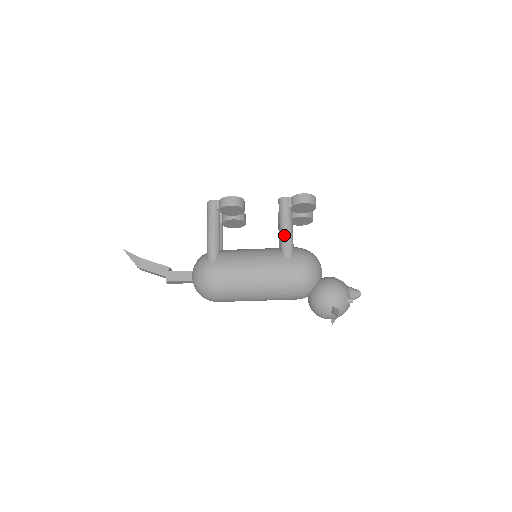
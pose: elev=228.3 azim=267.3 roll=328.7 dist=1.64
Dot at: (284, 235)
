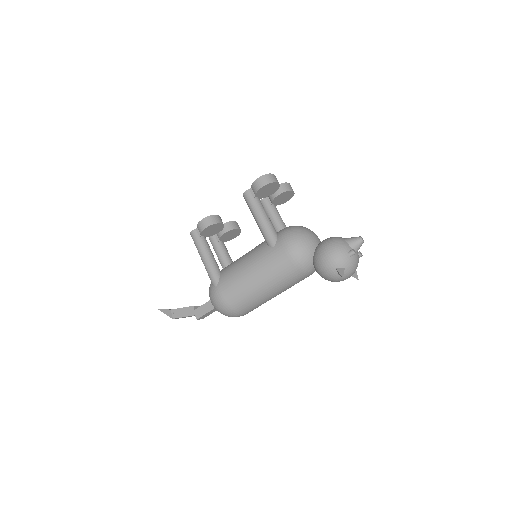
Dot at: (261, 227)
